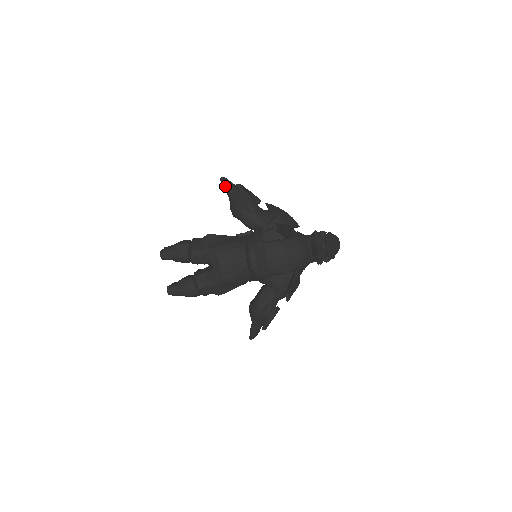
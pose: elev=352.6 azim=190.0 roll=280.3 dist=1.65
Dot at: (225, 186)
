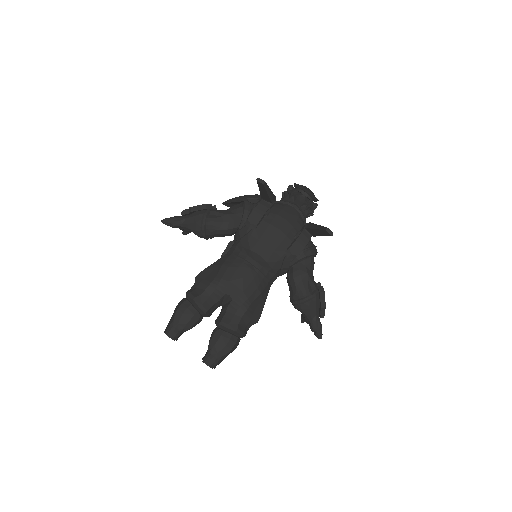
Dot at: (173, 221)
